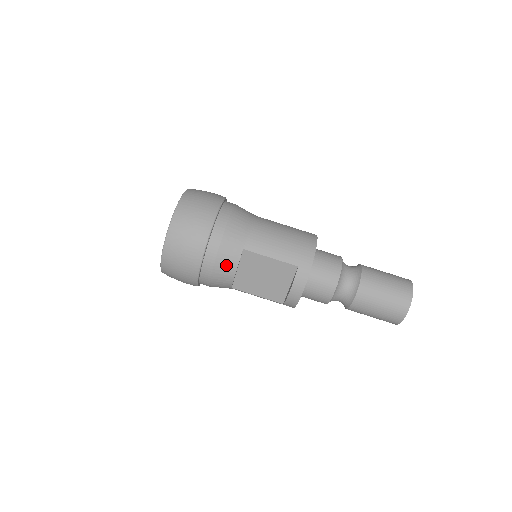
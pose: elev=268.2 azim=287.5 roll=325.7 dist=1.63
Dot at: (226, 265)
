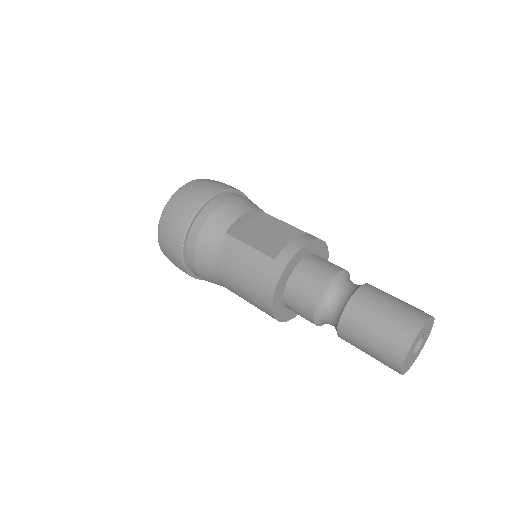
Dot at: (244, 204)
